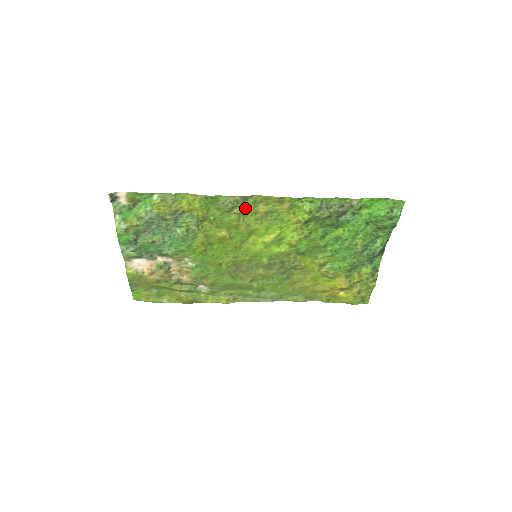
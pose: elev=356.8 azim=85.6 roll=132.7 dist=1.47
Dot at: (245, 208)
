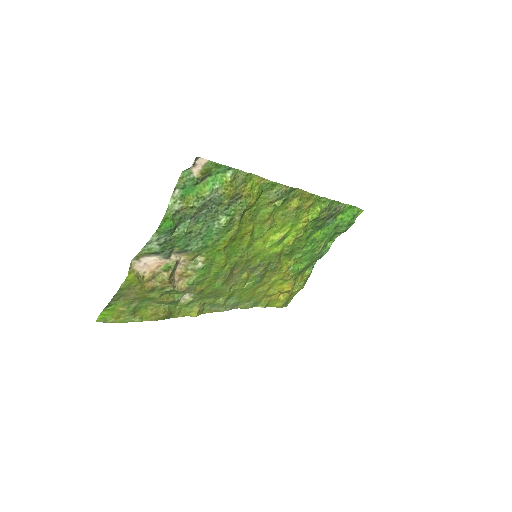
Dot at: (284, 201)
